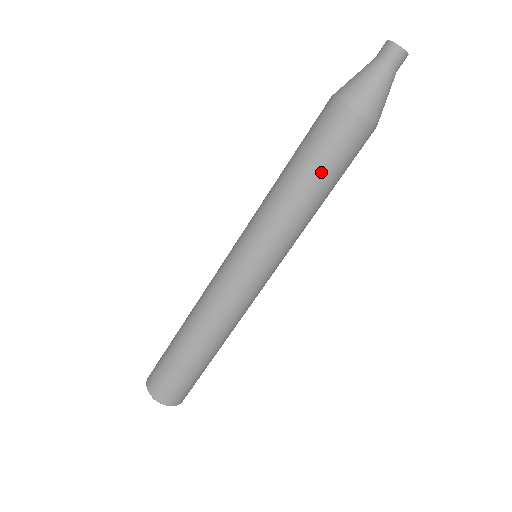
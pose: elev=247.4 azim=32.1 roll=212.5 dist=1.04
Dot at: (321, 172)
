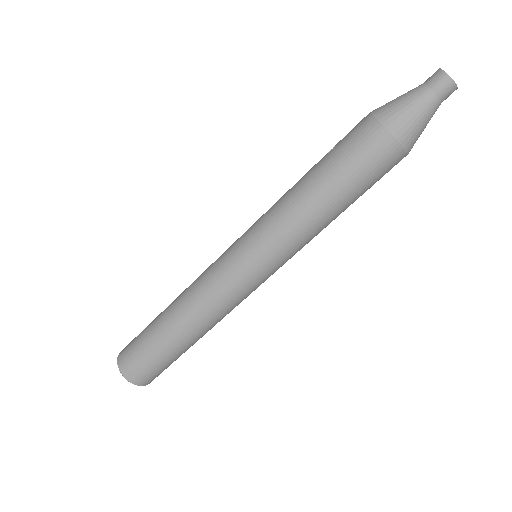
Dot at: (353, 198)
